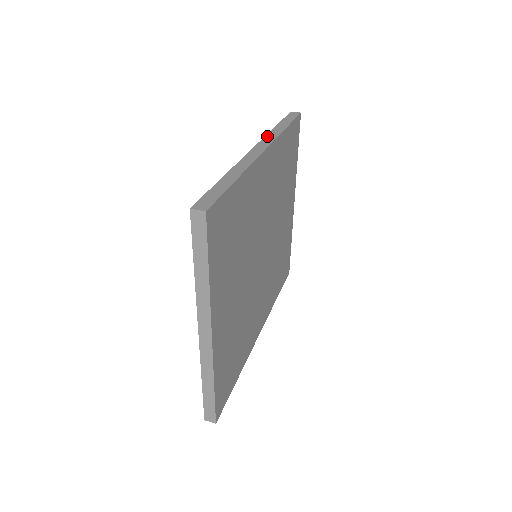
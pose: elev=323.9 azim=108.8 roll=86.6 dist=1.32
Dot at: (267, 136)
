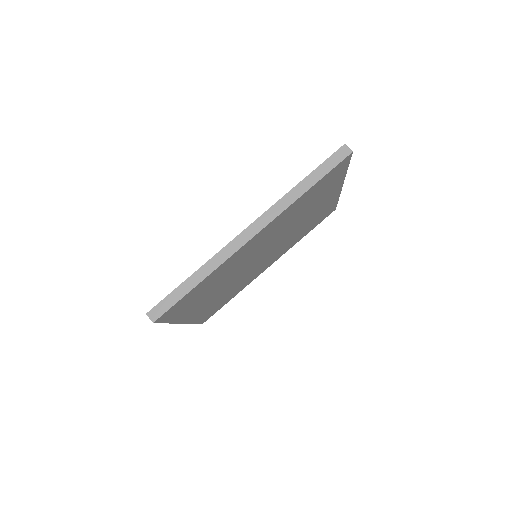
Dot at: (274, 207)
